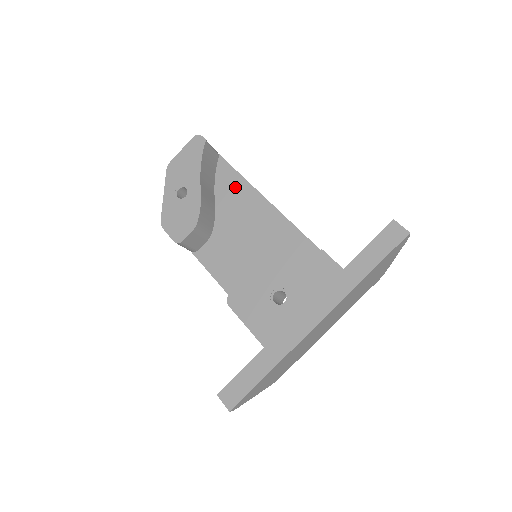
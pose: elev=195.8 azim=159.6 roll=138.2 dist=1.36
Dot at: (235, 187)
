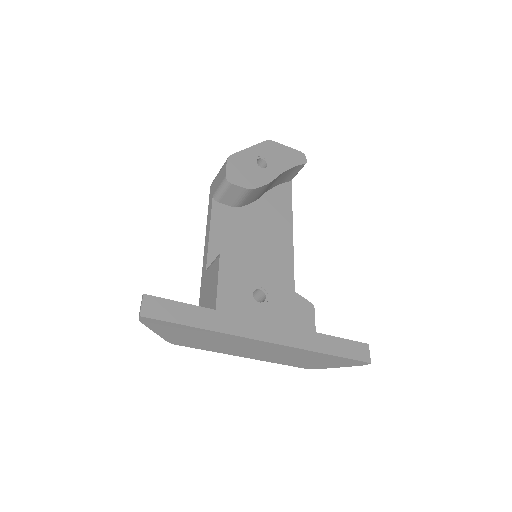
Dot at: (282, 207)
